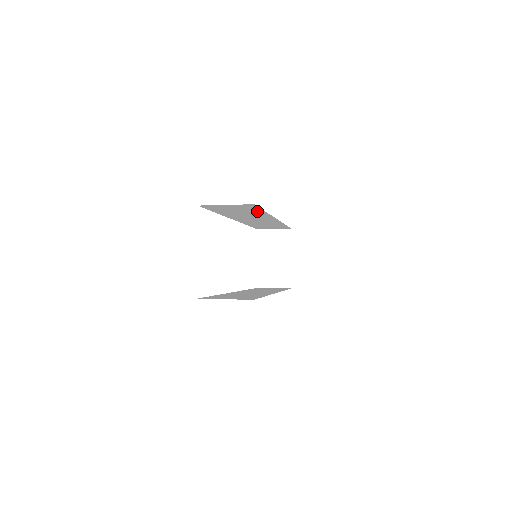
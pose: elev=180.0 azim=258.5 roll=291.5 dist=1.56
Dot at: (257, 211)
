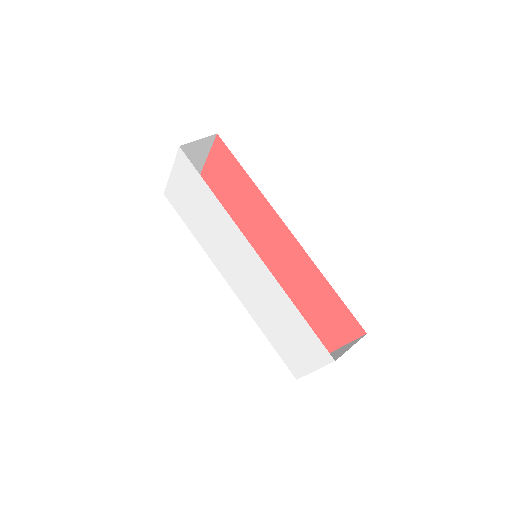
Dot at: occluded
